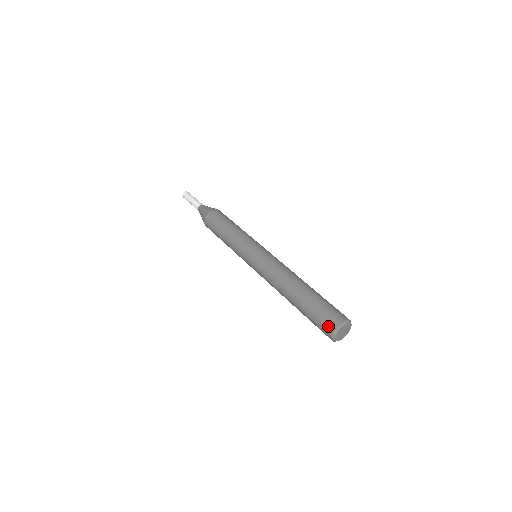
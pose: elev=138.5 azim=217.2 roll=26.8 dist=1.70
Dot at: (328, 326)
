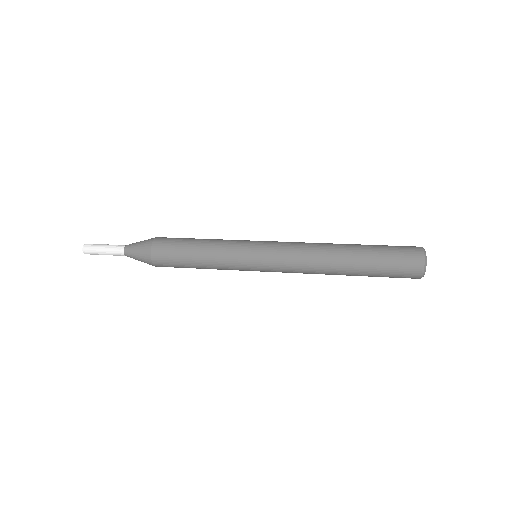
Dot at: (414, 264)
